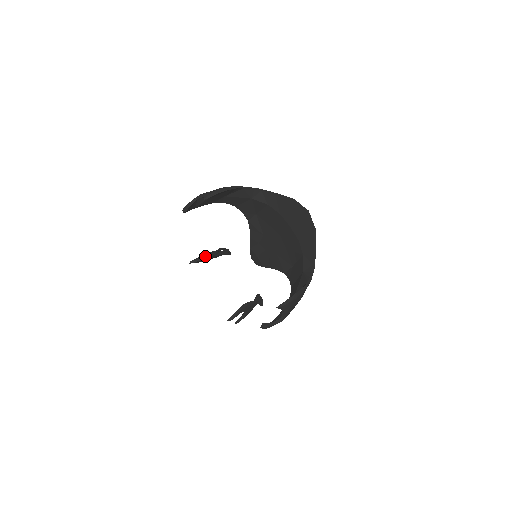
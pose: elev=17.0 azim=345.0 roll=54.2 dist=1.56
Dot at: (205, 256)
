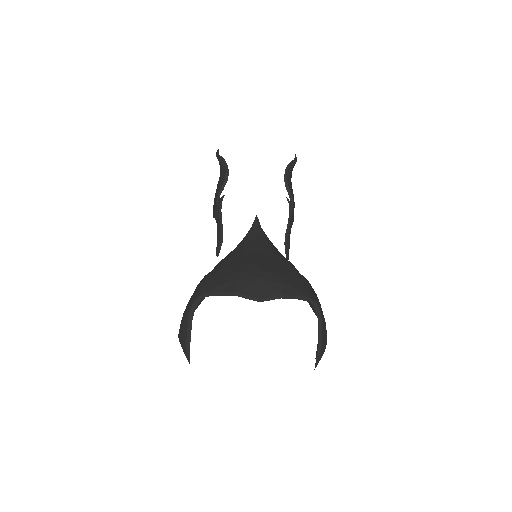
Dot at: (219, 242)
